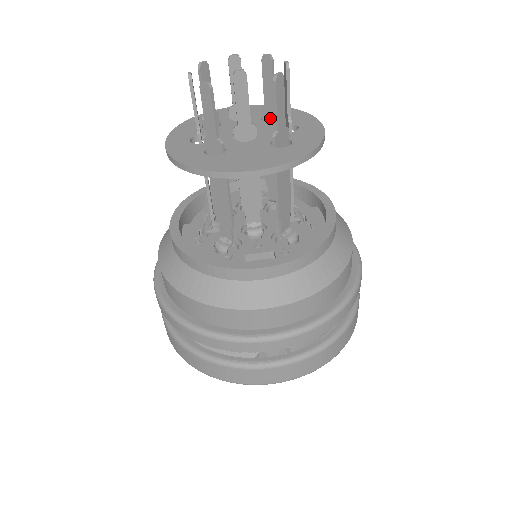
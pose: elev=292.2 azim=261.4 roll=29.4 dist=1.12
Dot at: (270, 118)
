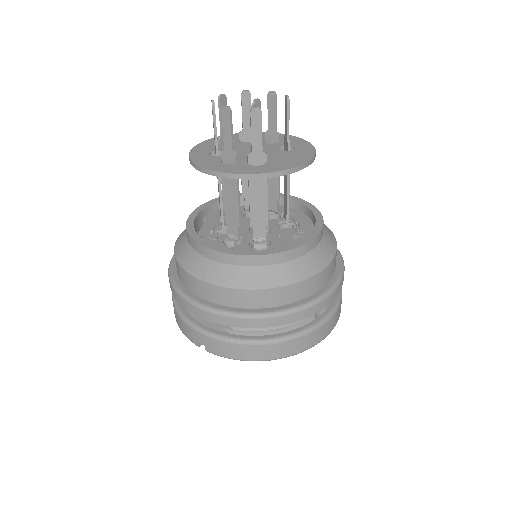
Dot at: (248, 140)
